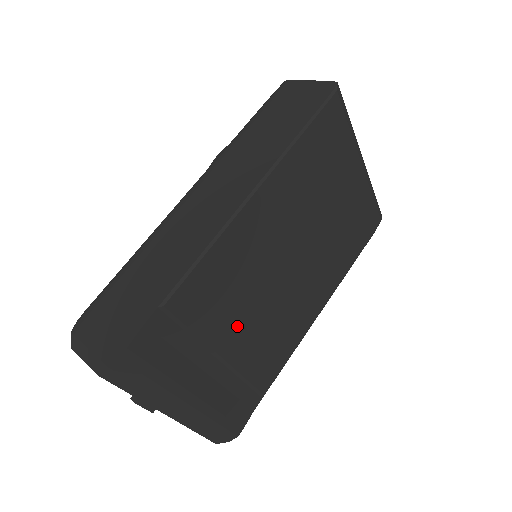
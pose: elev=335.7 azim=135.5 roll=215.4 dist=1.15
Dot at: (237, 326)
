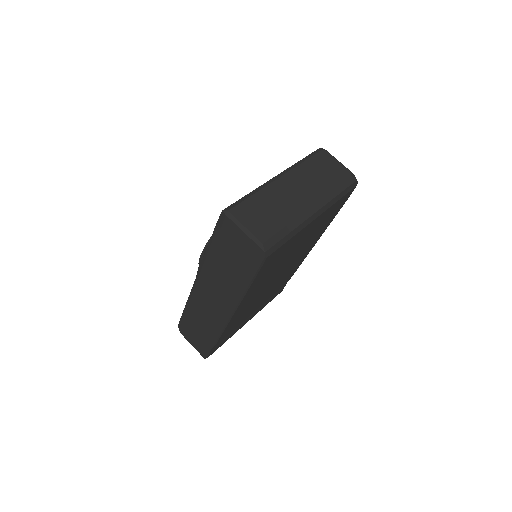
Dot at: (257, 305)
